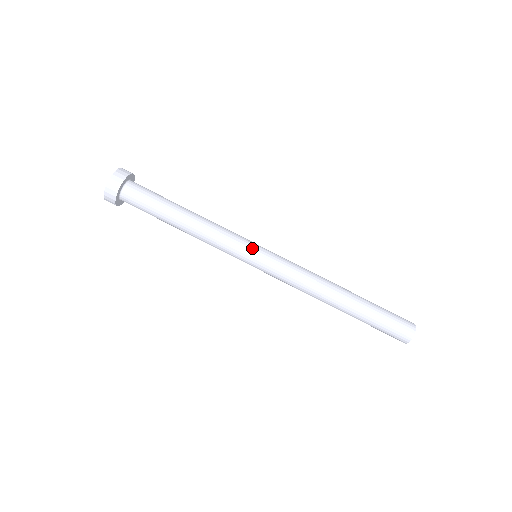
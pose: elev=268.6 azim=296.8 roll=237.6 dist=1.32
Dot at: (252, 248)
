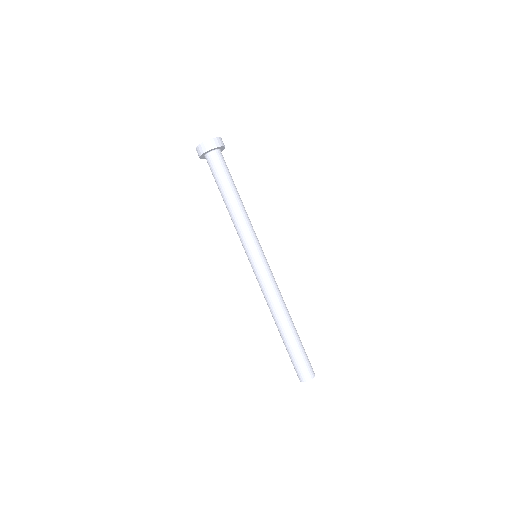
Dot at: (261, 248)
